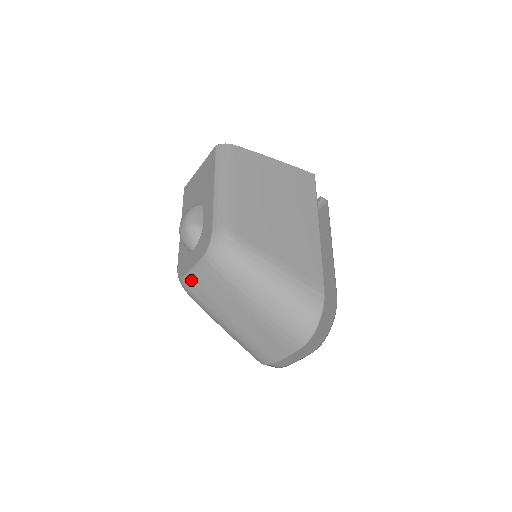
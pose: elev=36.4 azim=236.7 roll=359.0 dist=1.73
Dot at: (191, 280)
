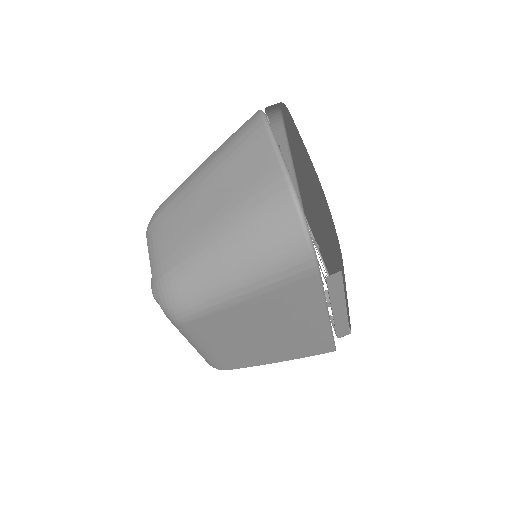
Dot at: (154, 267)
